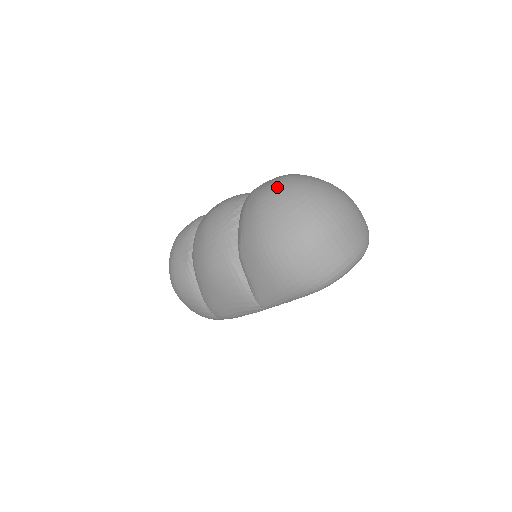
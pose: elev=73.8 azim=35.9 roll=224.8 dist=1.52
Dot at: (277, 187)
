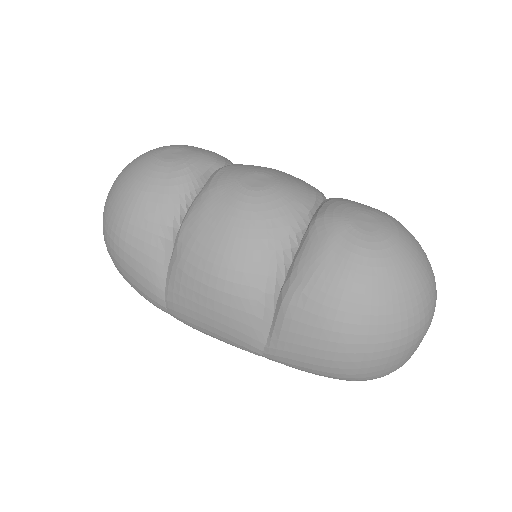
Dot at: (393, 250)
